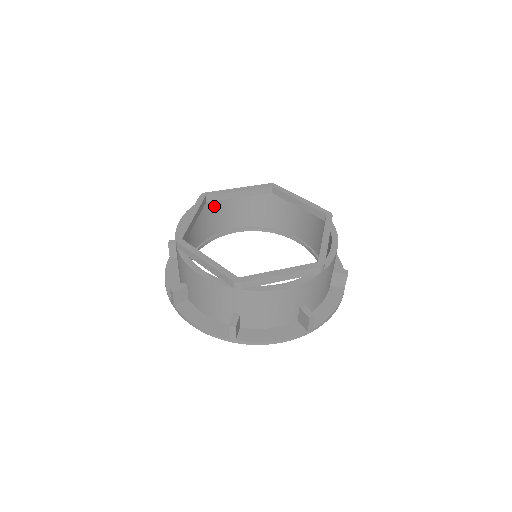
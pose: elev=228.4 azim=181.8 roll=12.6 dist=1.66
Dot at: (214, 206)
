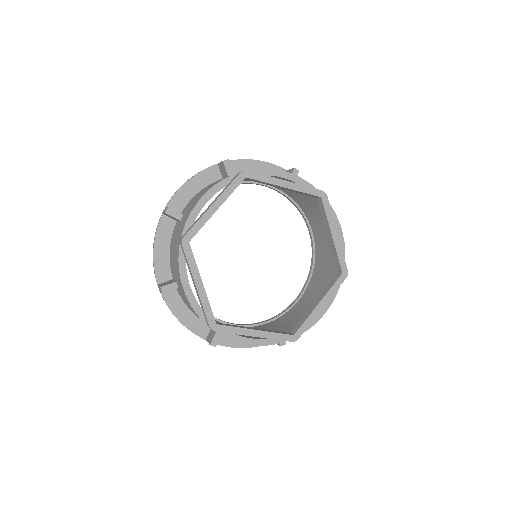
Dot at: occluded
